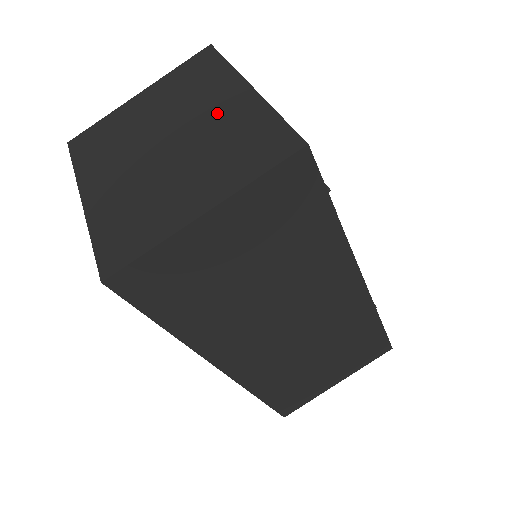
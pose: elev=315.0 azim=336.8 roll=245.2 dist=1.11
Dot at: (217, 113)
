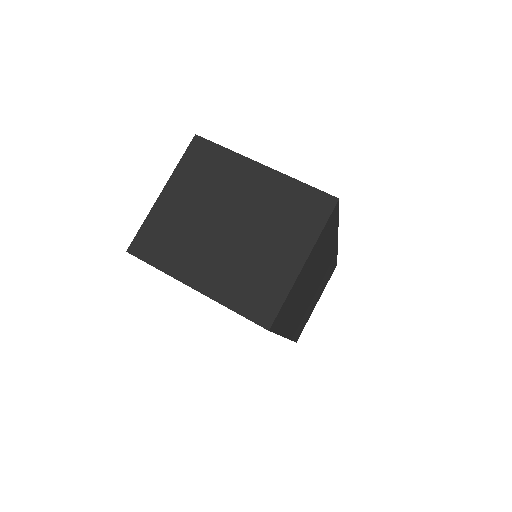
Dot at: (254, 192)
